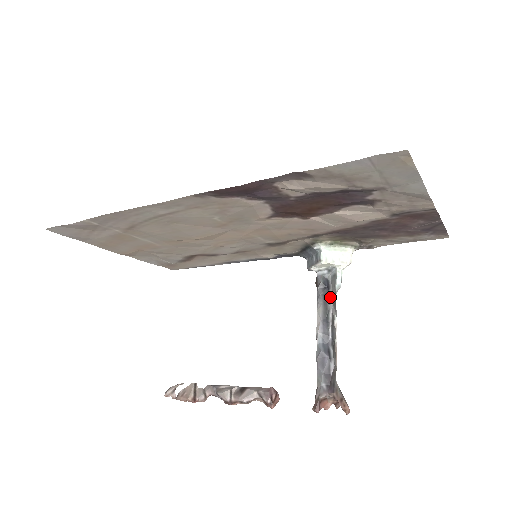
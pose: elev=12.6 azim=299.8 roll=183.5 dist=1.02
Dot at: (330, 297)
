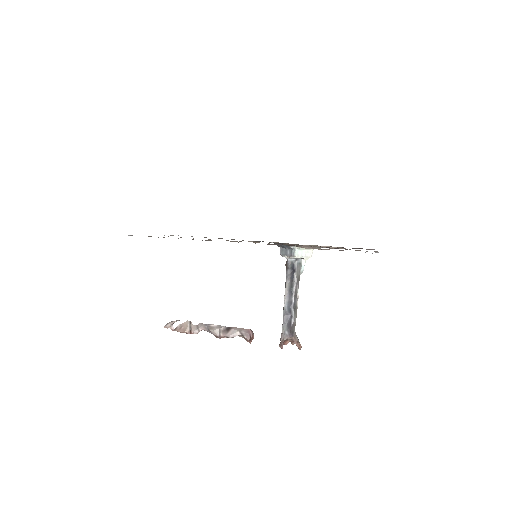
Dot at: (295, 277)
